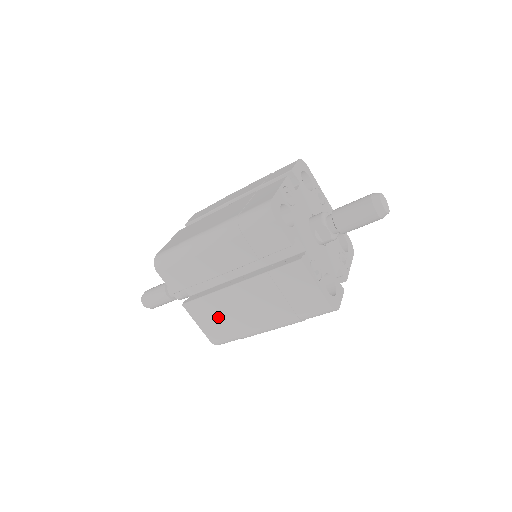
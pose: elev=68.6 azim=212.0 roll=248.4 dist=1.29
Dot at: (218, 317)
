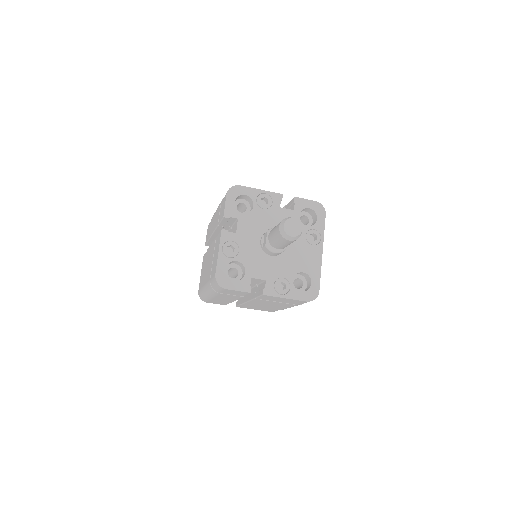
Dot at: occluded
